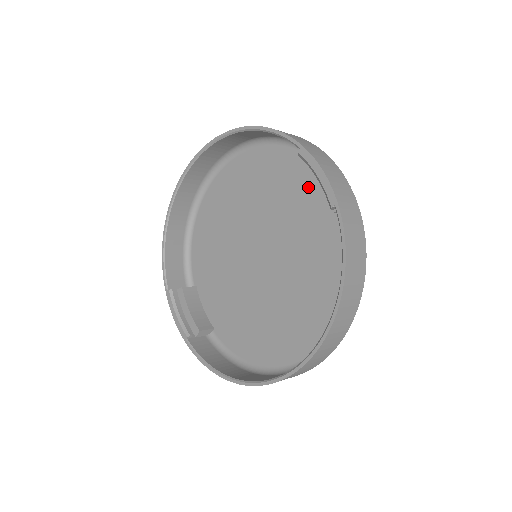
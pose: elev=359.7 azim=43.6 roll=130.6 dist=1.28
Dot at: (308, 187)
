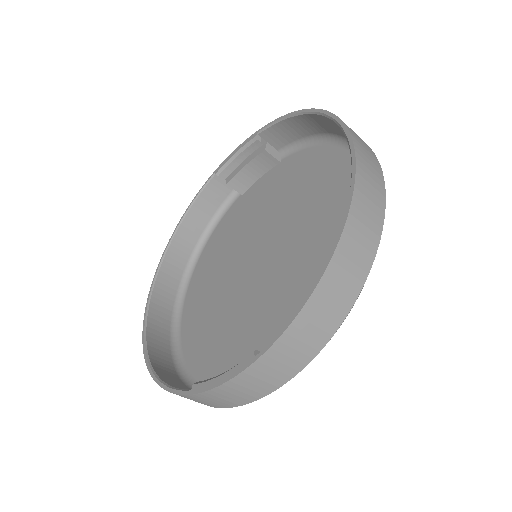
Dot at: (248, 202)
